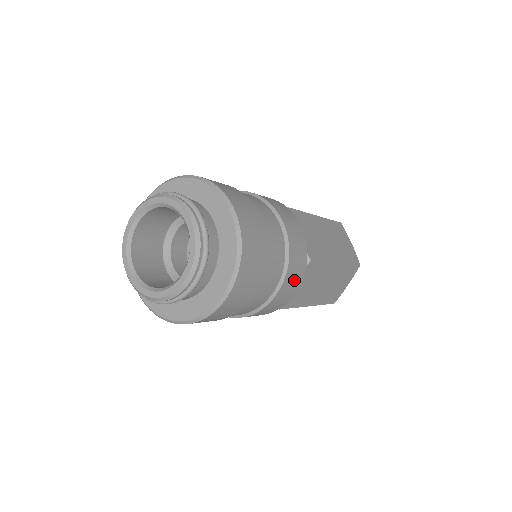
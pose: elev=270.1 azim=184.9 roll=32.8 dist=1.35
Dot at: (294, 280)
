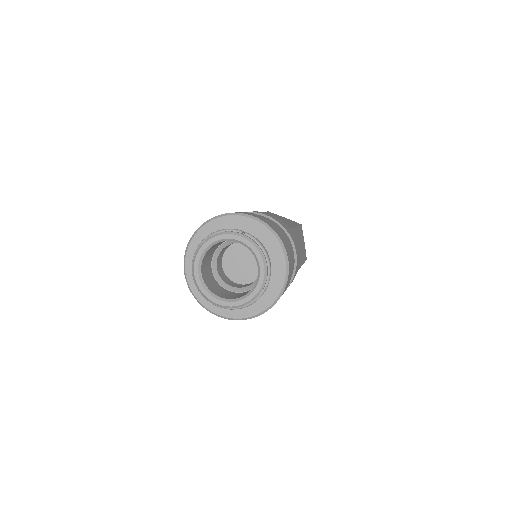
Dot at: occluded
